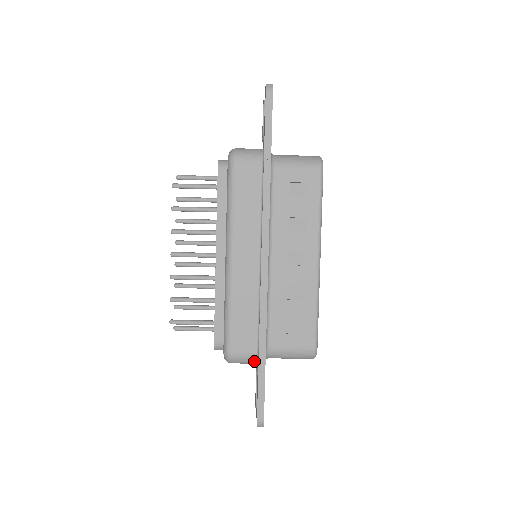
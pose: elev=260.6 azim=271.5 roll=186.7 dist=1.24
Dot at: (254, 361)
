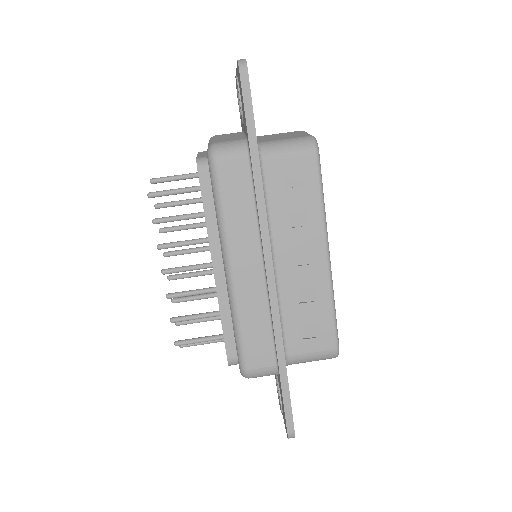
Dot at: (274, 373)
